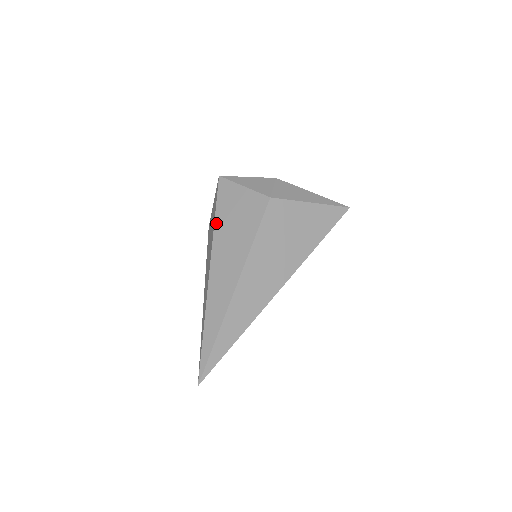
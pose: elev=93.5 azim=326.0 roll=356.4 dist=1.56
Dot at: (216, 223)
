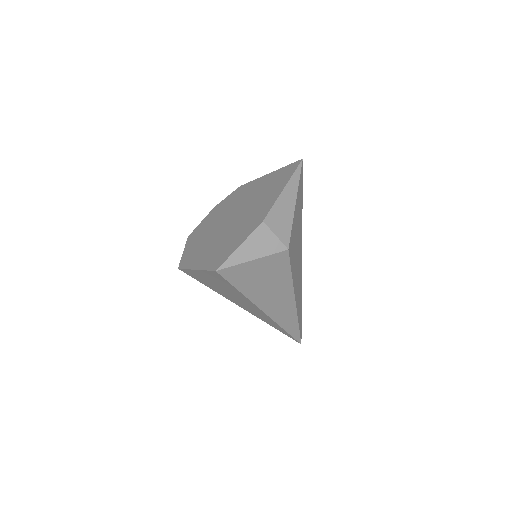
Dot at: (246, 294)
